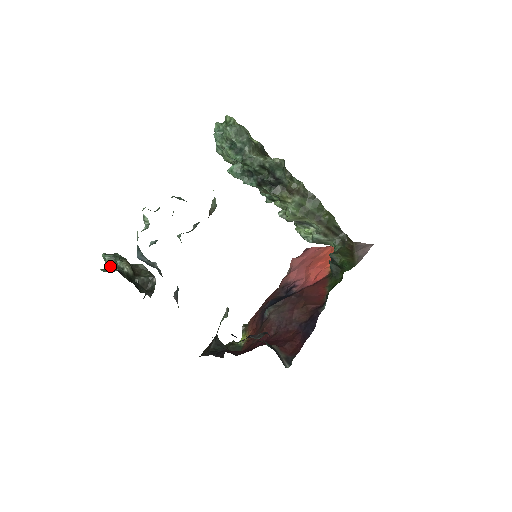
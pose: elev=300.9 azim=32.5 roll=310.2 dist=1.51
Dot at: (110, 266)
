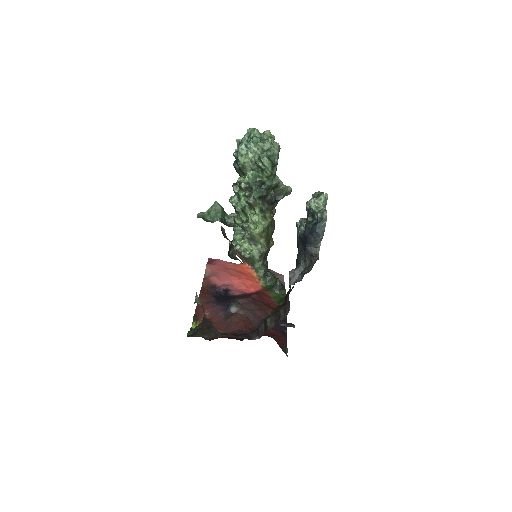
Dot at: (223, 219)
